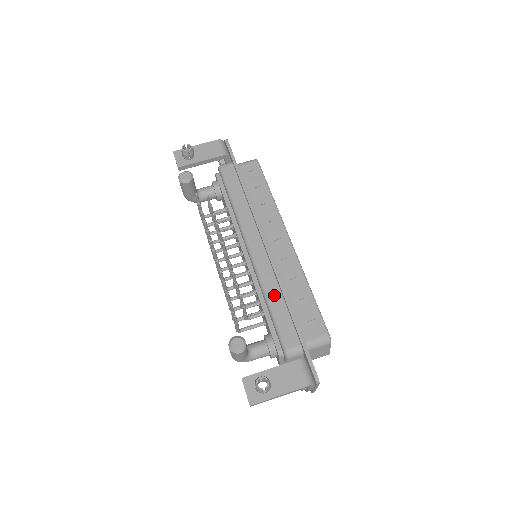
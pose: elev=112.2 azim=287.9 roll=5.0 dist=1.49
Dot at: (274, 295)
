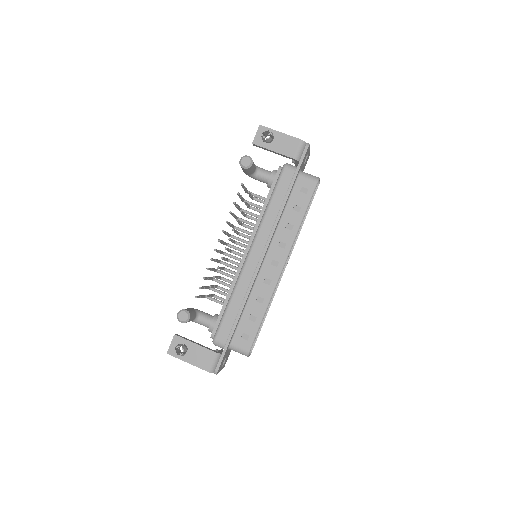
Dot at: (237, 299)
